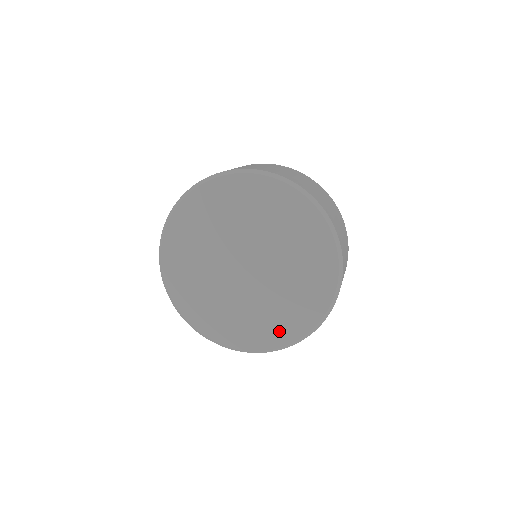
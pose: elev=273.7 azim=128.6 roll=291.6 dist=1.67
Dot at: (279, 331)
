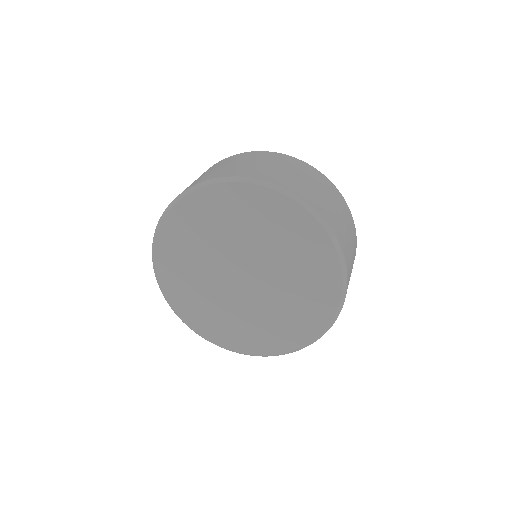
Dot at: (209, 327)
